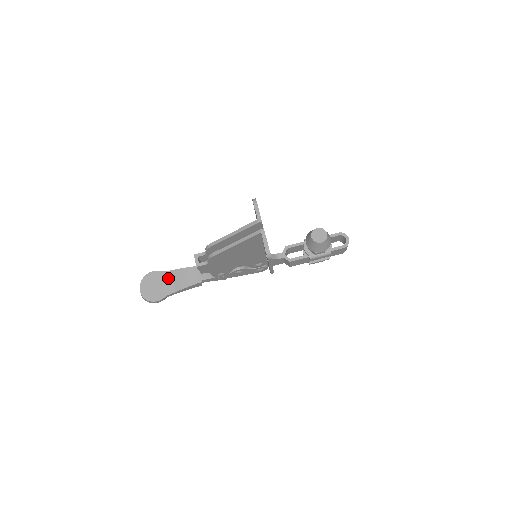
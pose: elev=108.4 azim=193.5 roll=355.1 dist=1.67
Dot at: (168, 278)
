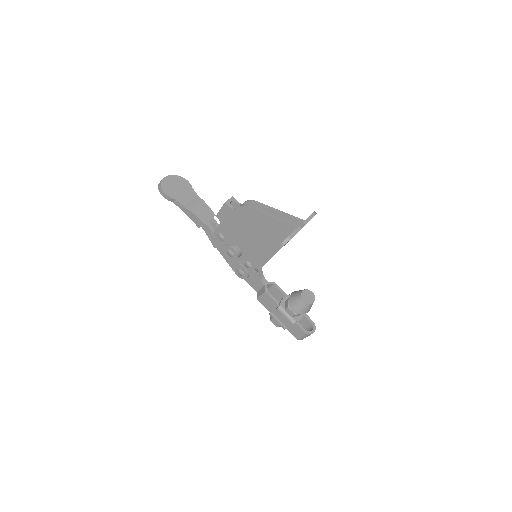
Dot at: (190, 195)
